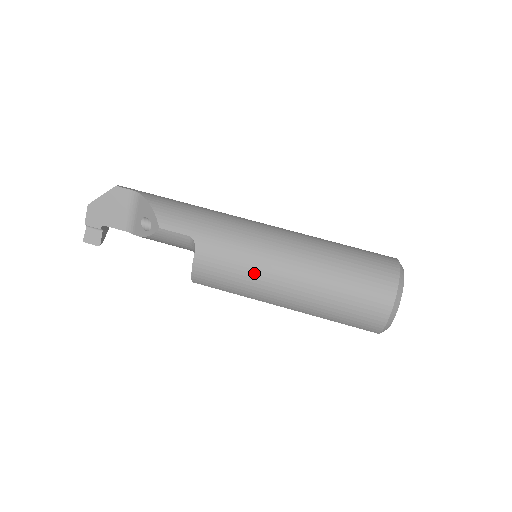
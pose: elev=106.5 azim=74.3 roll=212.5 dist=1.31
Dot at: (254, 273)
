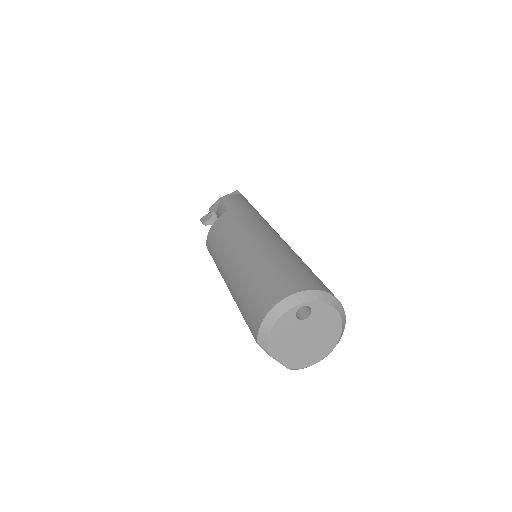
Dot at: (230, 240)
